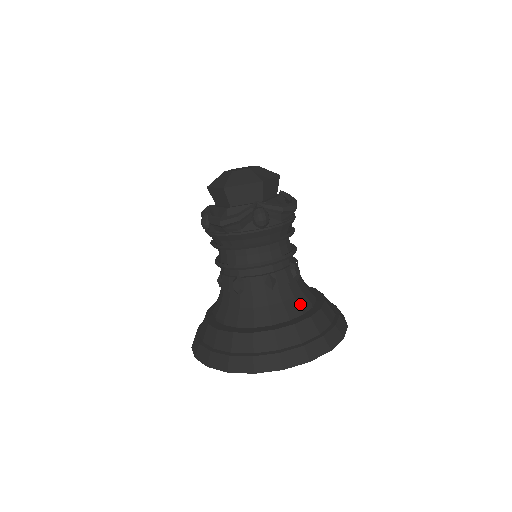
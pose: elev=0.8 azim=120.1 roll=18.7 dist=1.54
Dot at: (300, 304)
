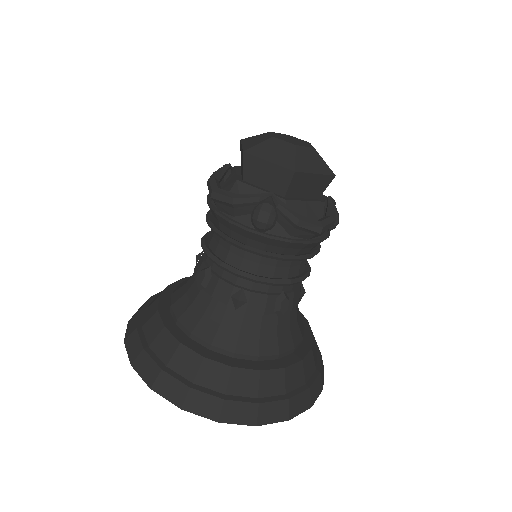
Dot at: (261, 347)
